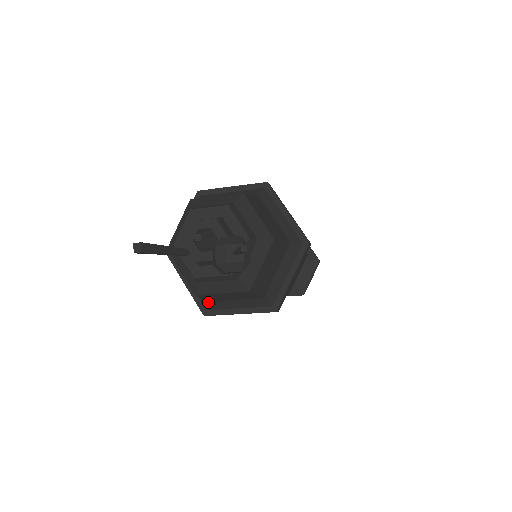
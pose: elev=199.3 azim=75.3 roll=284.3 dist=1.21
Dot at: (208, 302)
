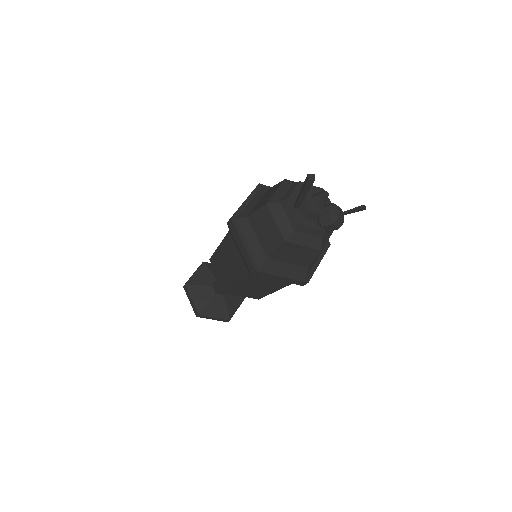
Dot at: (268, 259)
